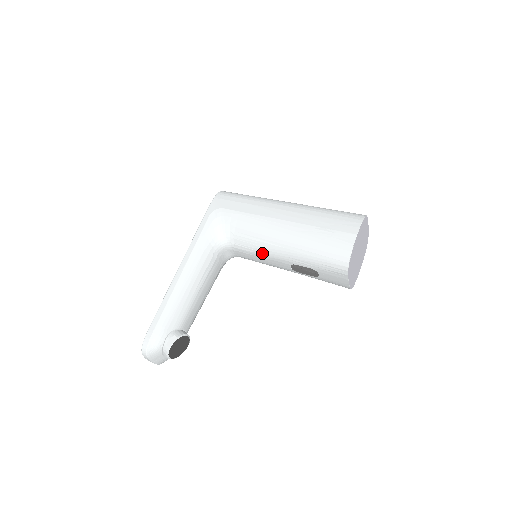
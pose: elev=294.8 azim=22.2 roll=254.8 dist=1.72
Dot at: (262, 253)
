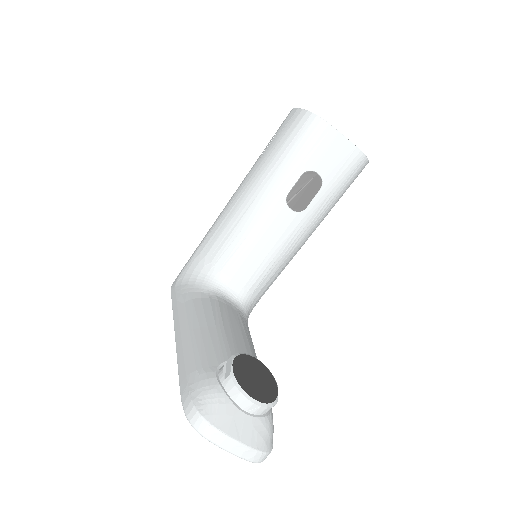
Dot at: (251, 234)
